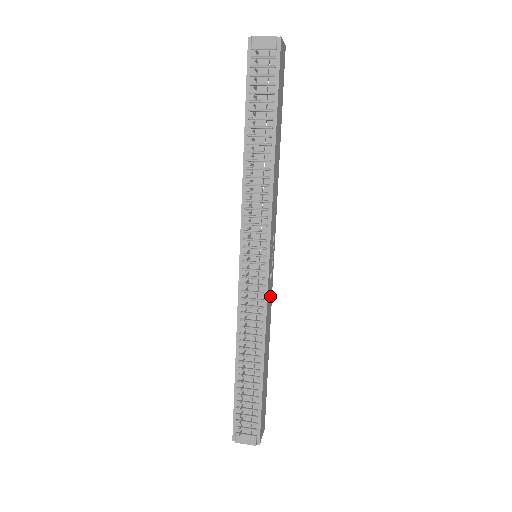
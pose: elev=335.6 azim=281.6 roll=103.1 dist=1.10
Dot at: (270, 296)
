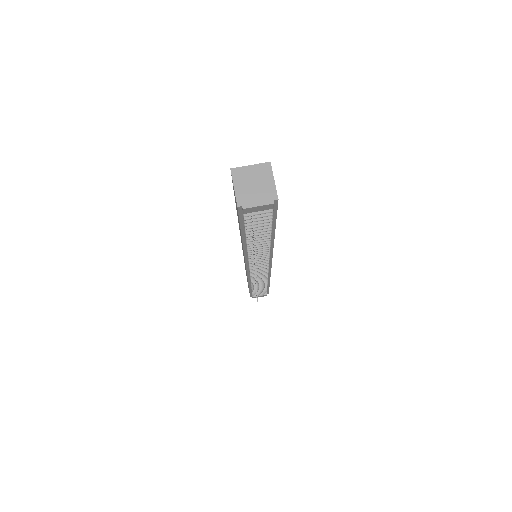
Dot at: occluded
